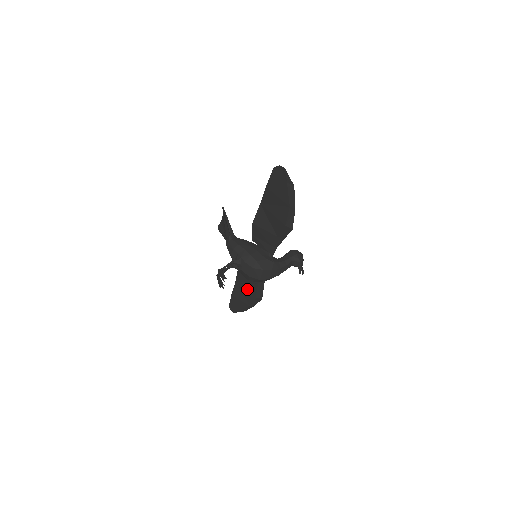
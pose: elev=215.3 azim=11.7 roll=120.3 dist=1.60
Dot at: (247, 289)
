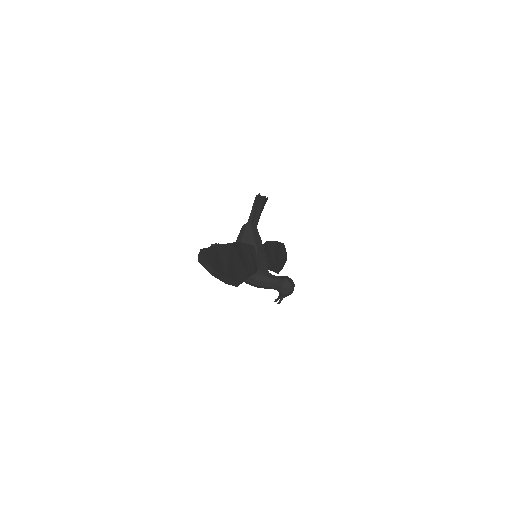
Dot at: occluded
